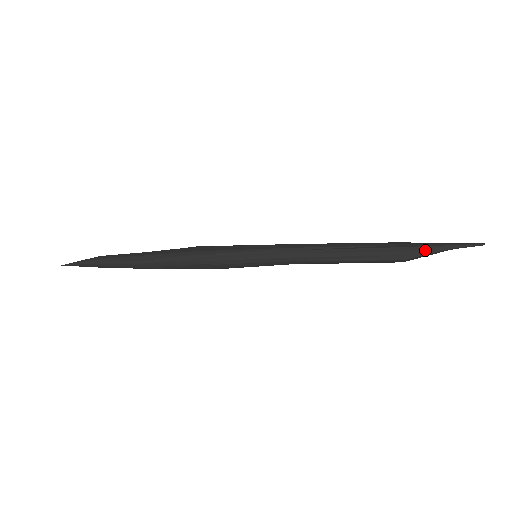
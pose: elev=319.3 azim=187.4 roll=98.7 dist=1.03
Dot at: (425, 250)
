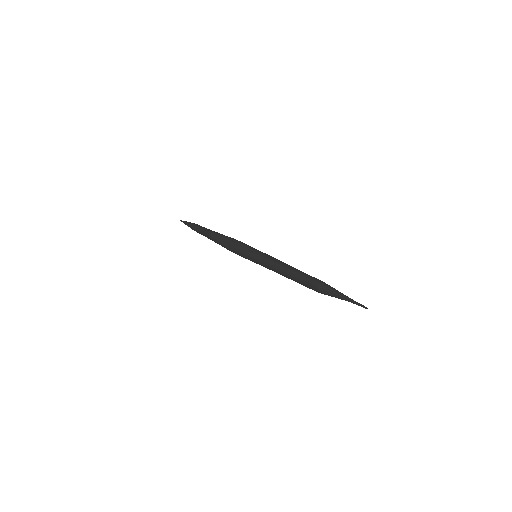
Dot at: (333, 290)
